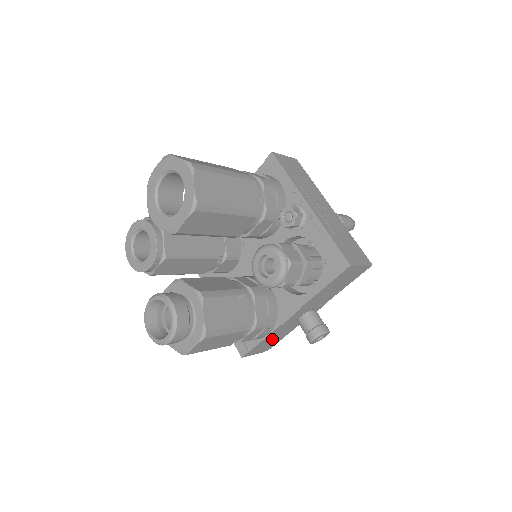
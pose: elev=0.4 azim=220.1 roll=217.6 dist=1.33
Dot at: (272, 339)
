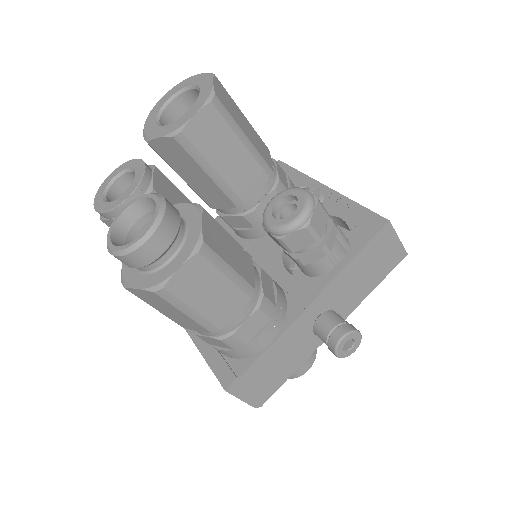
Dot at: (272, 368)
